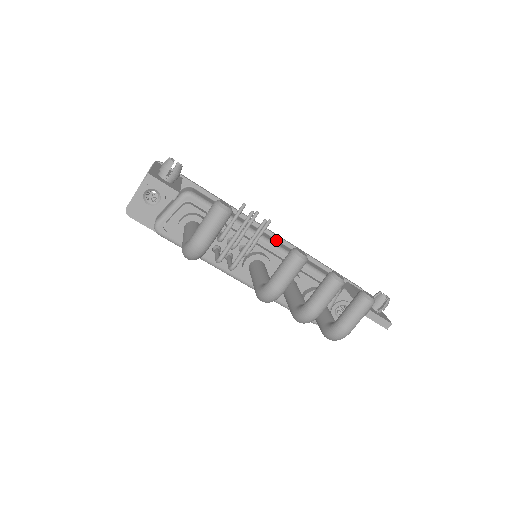
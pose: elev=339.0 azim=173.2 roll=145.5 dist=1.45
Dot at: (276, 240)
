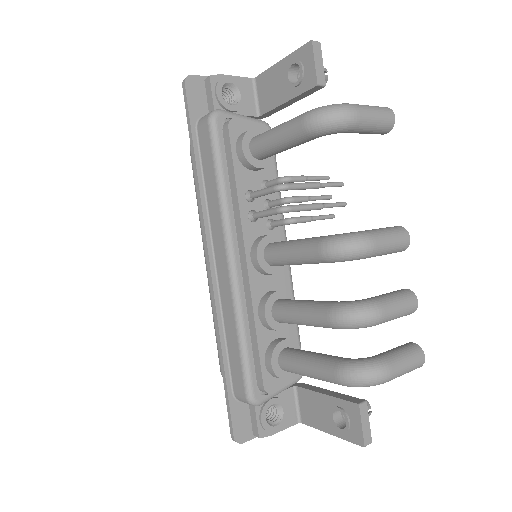
Dot at: occluded
